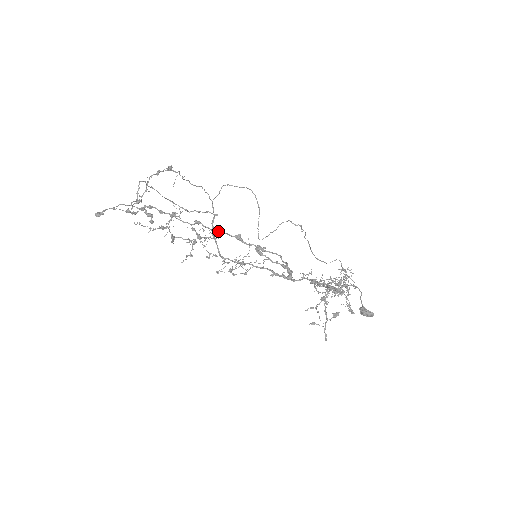
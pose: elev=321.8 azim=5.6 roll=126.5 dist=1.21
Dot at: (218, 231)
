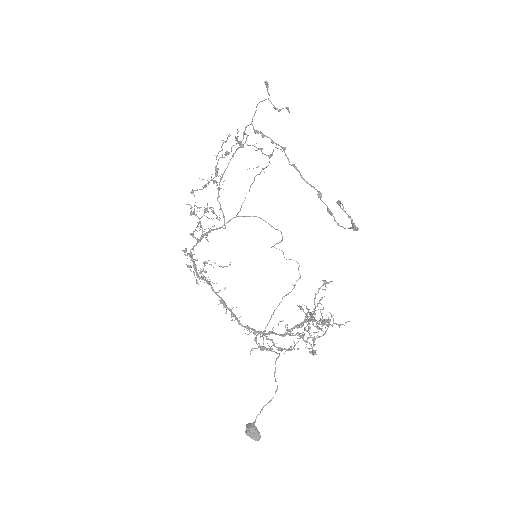
Dot at: (306, 181)
